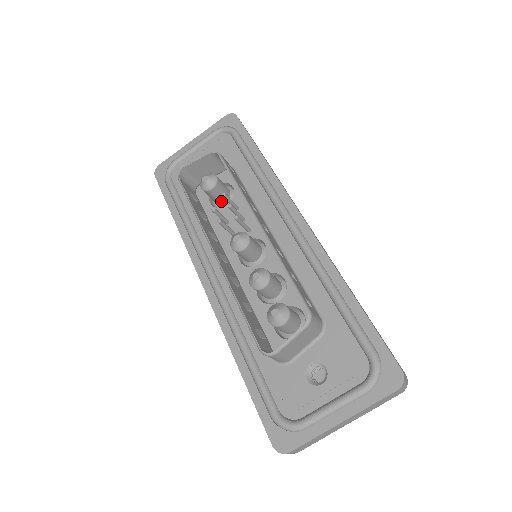
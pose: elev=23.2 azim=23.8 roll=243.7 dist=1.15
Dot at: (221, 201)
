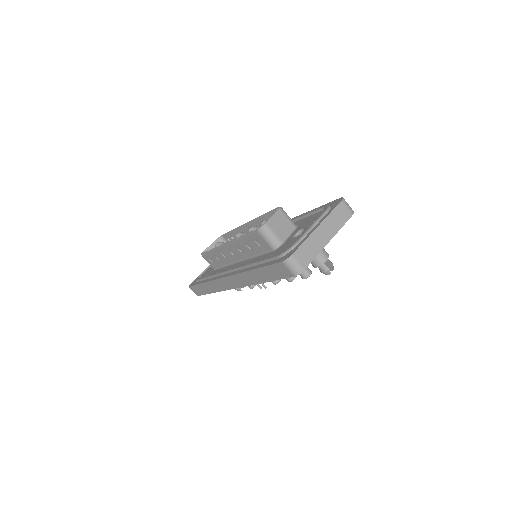
Dot at: occluded
